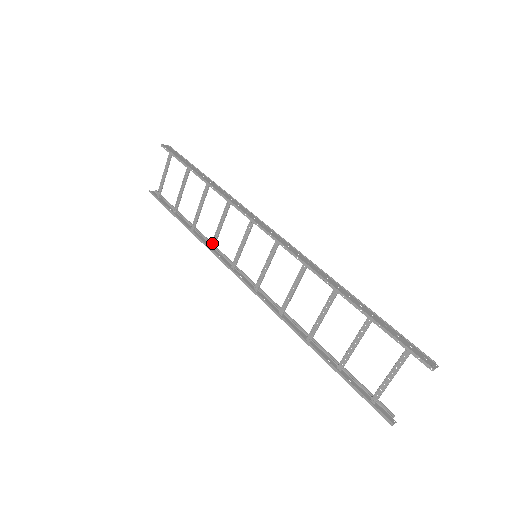
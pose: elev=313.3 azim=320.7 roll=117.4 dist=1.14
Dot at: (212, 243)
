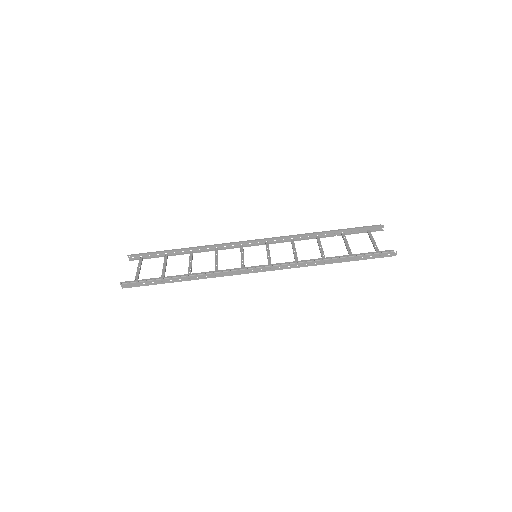
Dot at: (215, 252)
